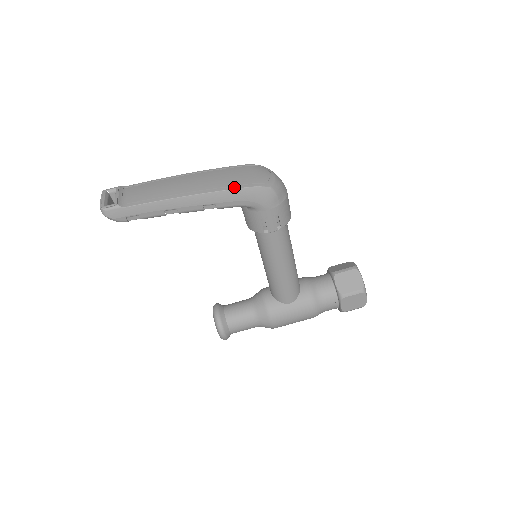
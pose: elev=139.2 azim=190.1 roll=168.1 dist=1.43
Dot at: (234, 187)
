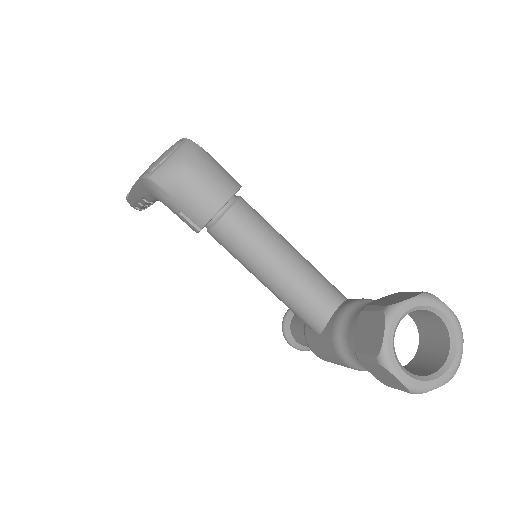
Dot at: occluded
